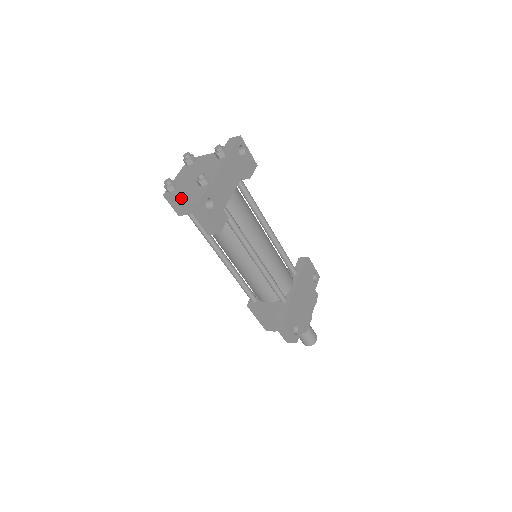
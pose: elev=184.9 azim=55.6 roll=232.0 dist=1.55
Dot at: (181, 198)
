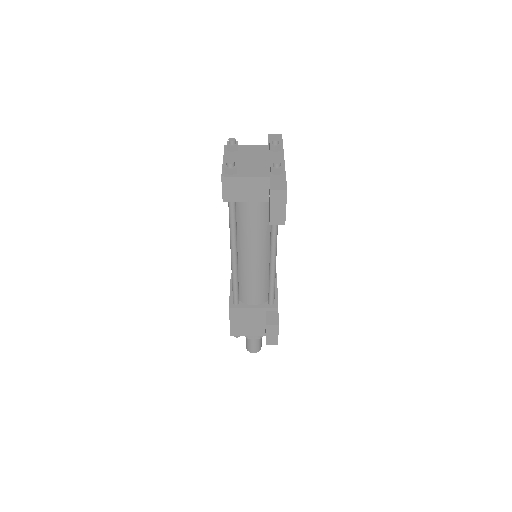
Dot at: (243, 183)
